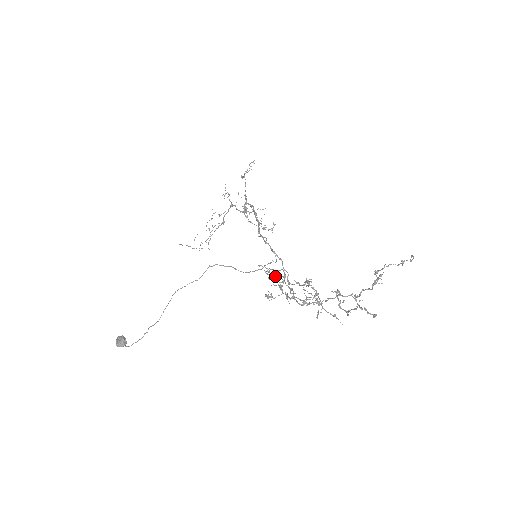
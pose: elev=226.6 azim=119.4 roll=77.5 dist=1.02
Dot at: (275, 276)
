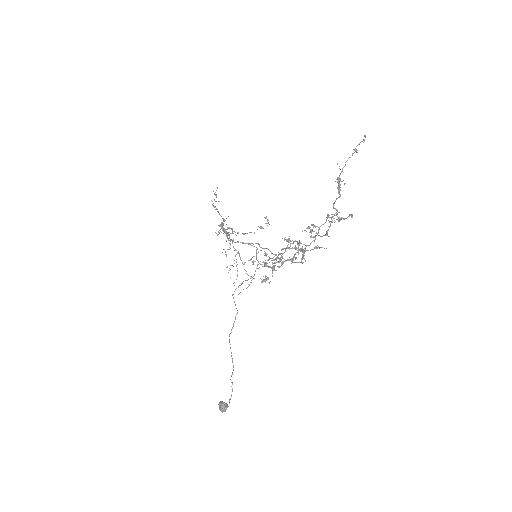
Dot at: (272, 258)
